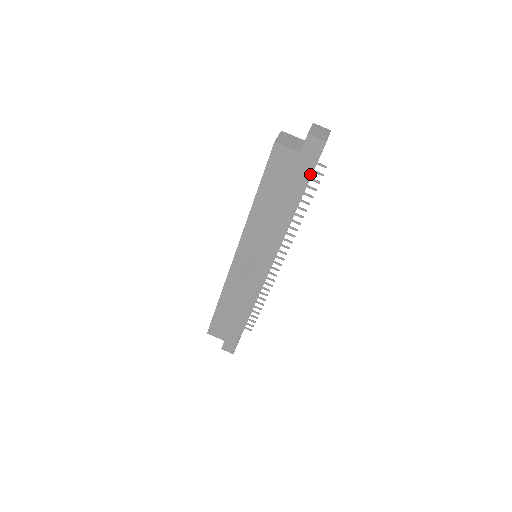
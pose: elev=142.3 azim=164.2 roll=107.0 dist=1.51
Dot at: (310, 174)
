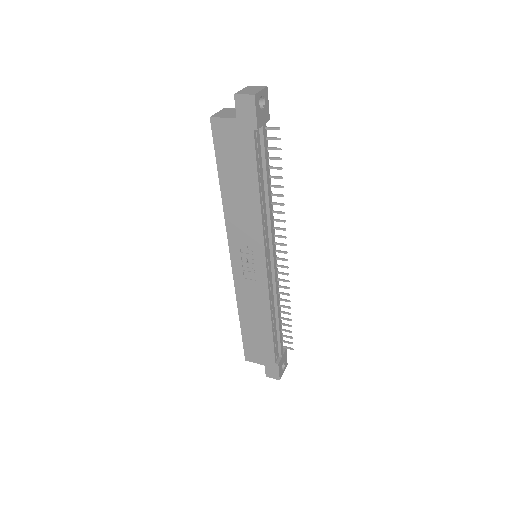
Dot at: (262, 141)
